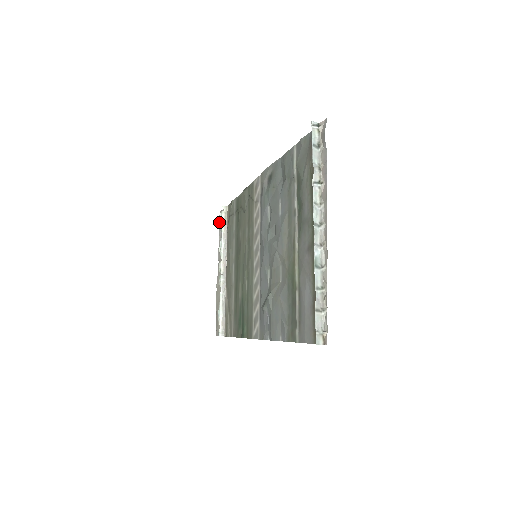
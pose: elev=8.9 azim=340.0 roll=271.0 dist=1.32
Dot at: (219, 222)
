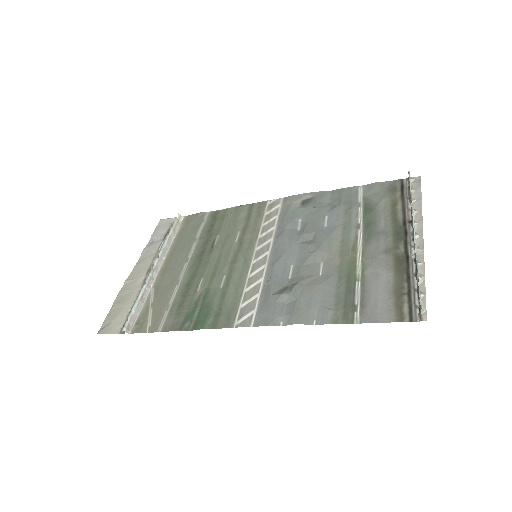
Dot at: (156, 227)
